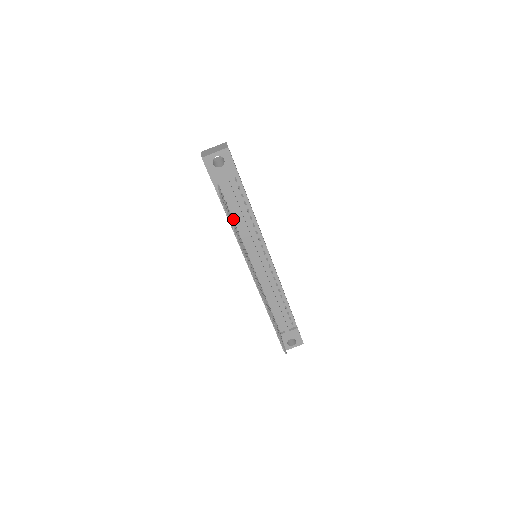
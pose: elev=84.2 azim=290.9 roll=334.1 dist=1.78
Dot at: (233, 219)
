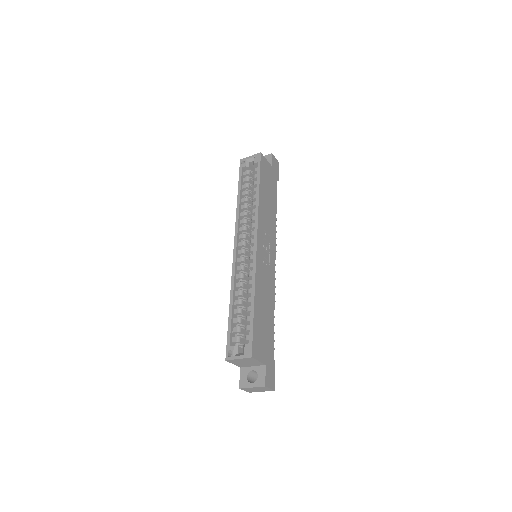
Dot at: occluded
